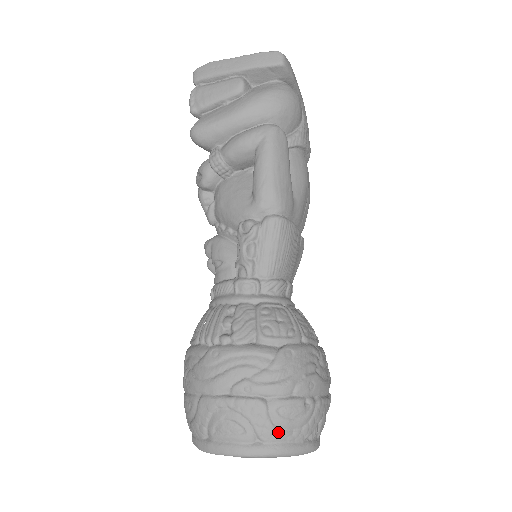
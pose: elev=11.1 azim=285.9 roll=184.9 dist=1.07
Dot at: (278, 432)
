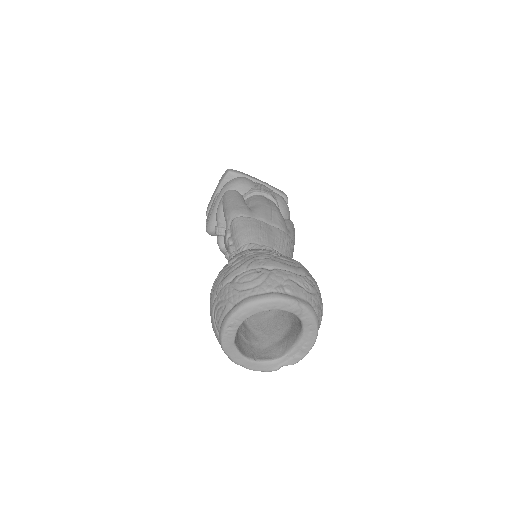
Dot at: (241, 292)
